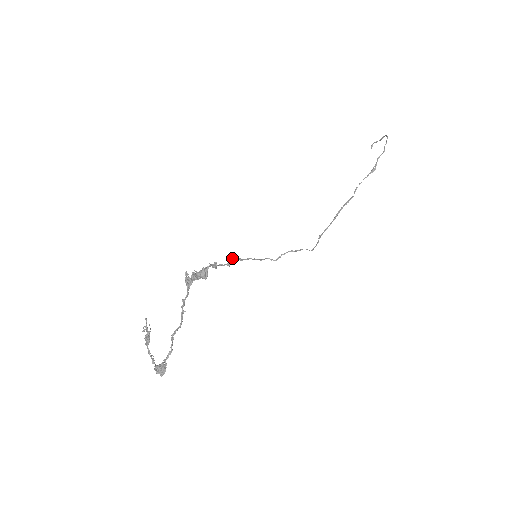
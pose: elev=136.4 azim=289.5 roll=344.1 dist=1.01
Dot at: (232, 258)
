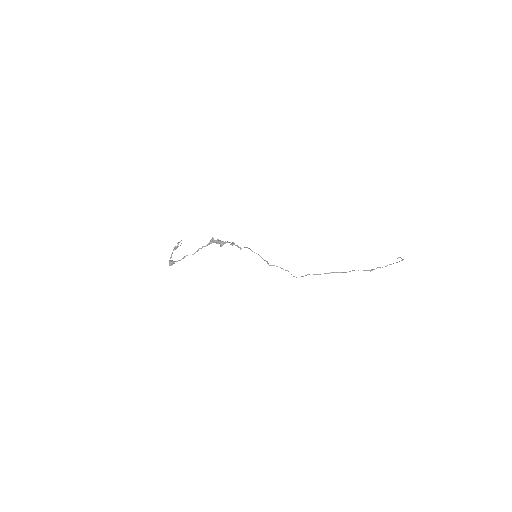
Dot at: (245, 247)
